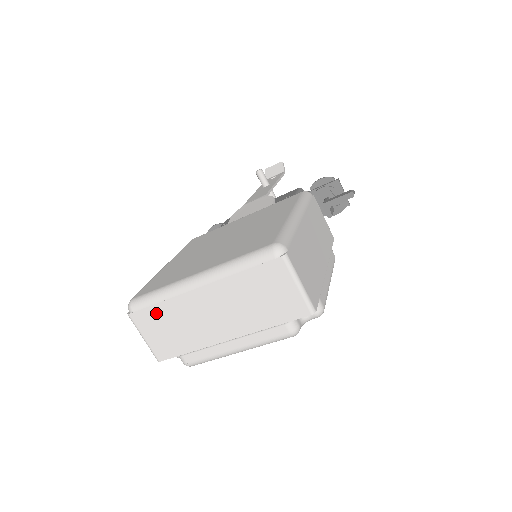
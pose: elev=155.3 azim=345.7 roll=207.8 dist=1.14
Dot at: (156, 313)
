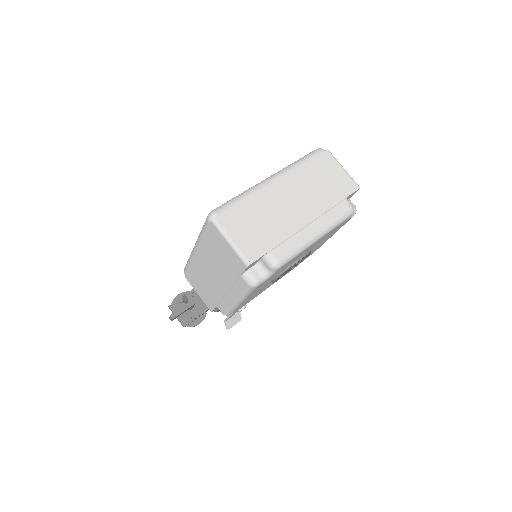
Dot at: (242, 211)
